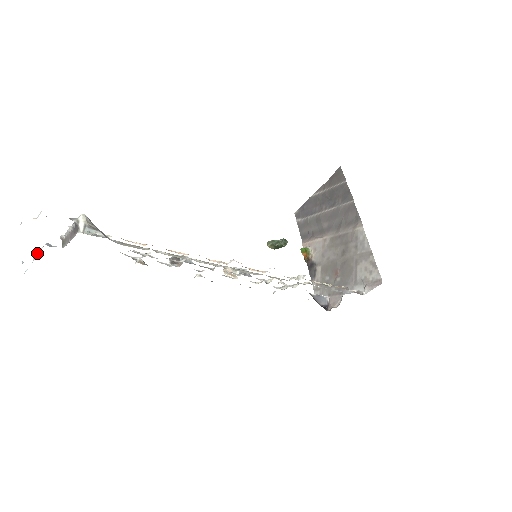
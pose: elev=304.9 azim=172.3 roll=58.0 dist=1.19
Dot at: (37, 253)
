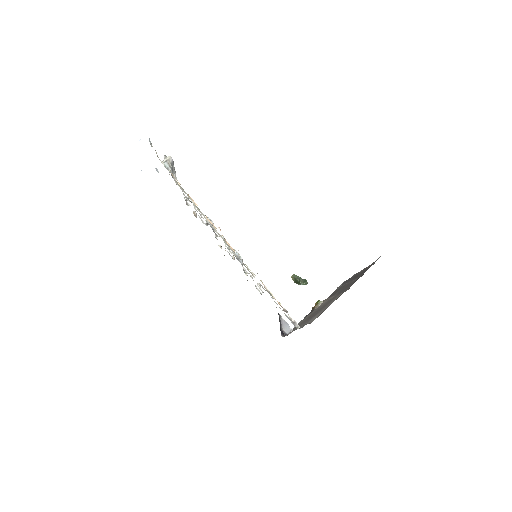
Dot at: occluded
